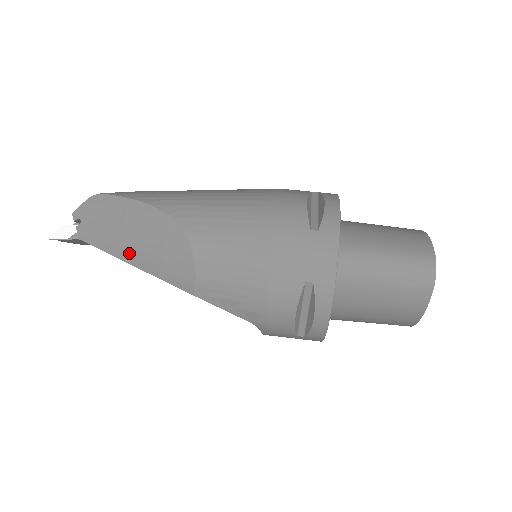
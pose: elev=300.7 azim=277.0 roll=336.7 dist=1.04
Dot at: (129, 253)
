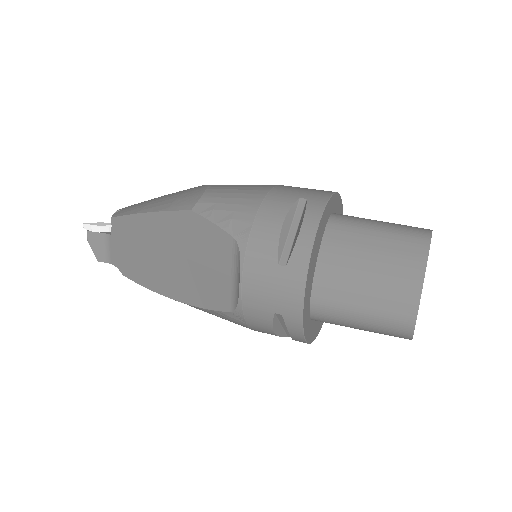
Dot at: (150, 206)
